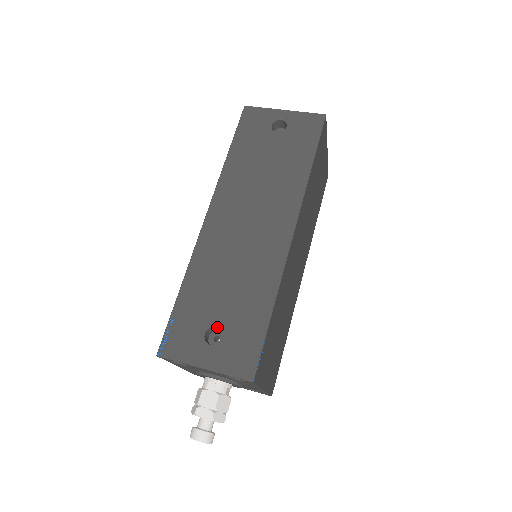
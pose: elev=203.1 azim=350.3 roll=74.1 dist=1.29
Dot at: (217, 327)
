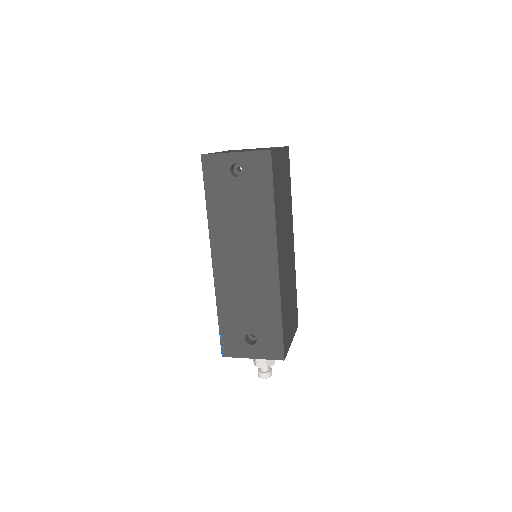
Dot at: occluded
